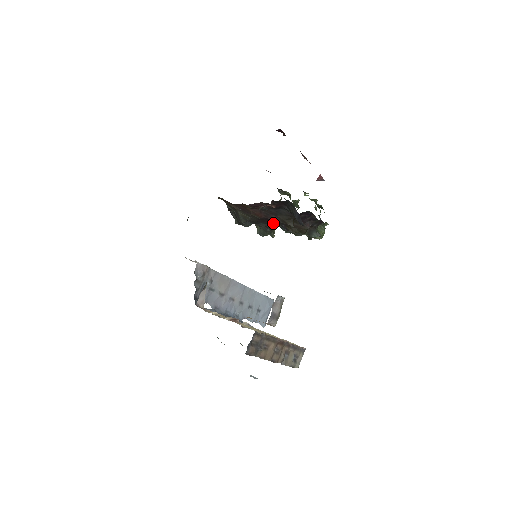
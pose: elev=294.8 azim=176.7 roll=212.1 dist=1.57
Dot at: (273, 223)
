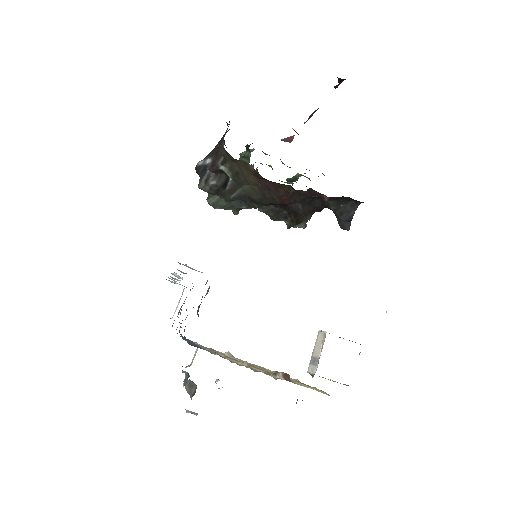
Dot at: occluded
